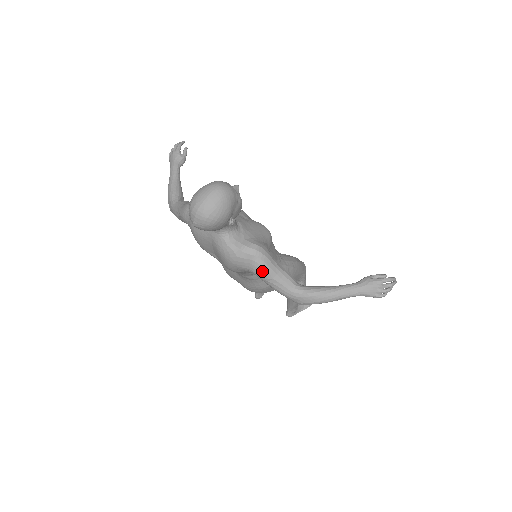
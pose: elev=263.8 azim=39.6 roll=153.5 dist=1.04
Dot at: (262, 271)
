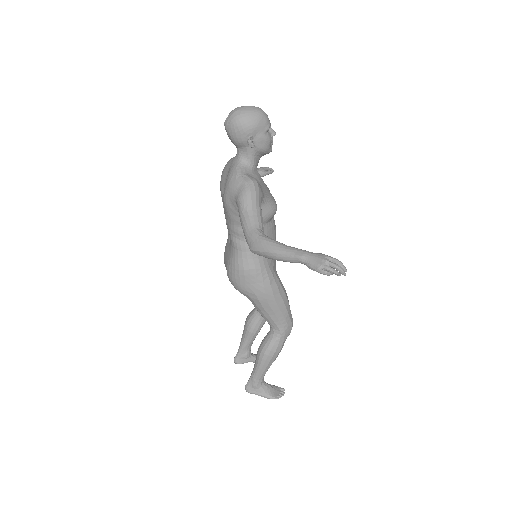
Dot at: (244, 198)
